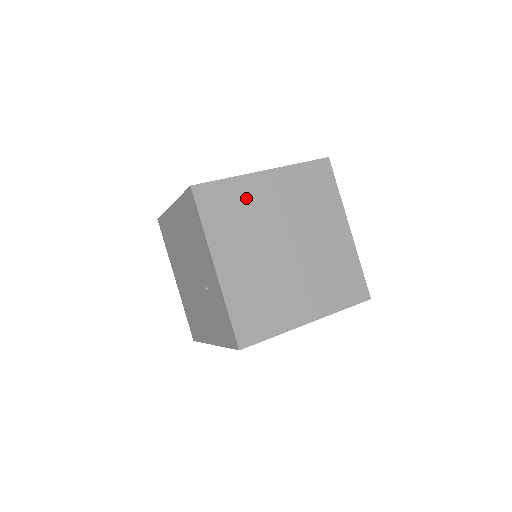
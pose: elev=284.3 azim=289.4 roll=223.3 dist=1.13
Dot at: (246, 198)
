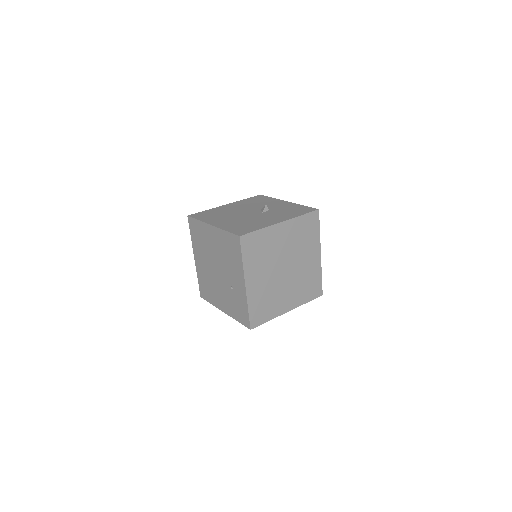
Dot at: (268, 241)
